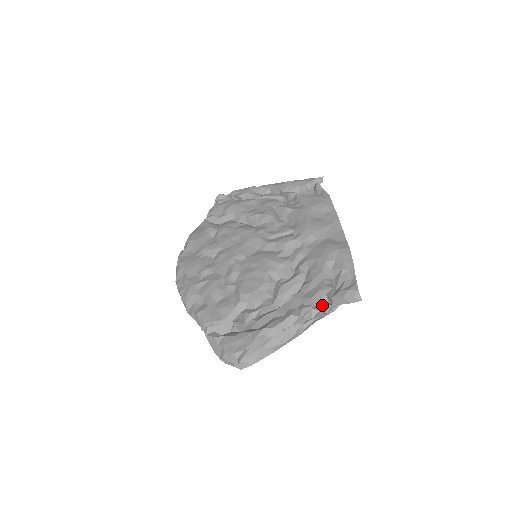
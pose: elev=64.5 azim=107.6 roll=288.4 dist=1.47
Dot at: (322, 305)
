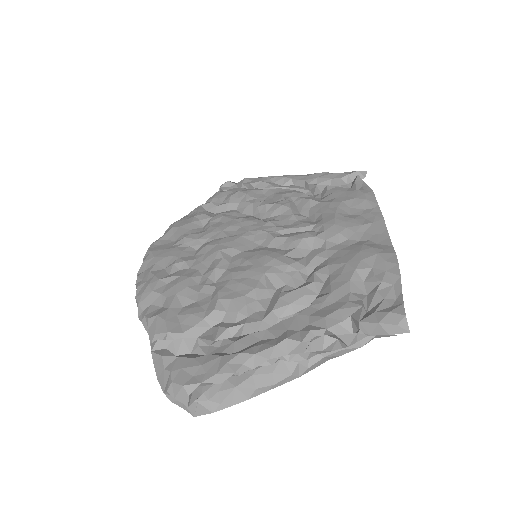
Dot at: (342, 332)
